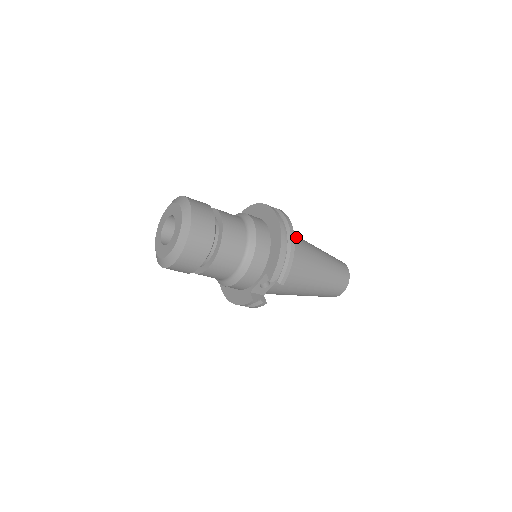
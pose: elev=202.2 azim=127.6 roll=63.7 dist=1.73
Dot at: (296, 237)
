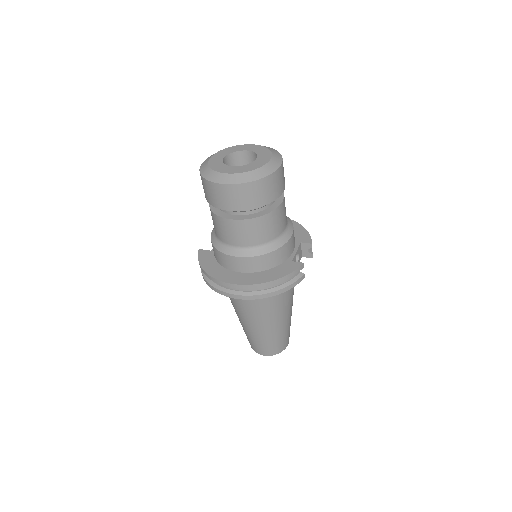
Dot at: occluded
